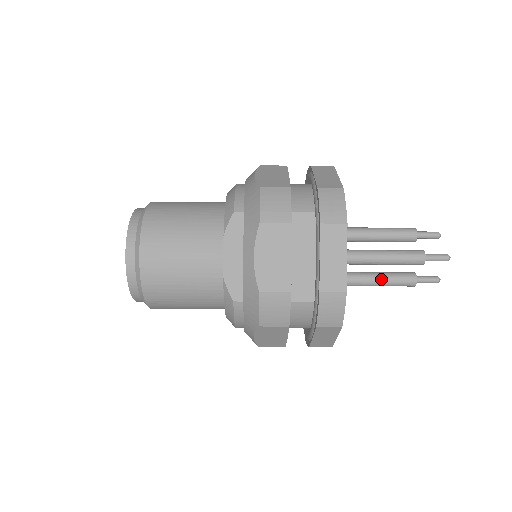
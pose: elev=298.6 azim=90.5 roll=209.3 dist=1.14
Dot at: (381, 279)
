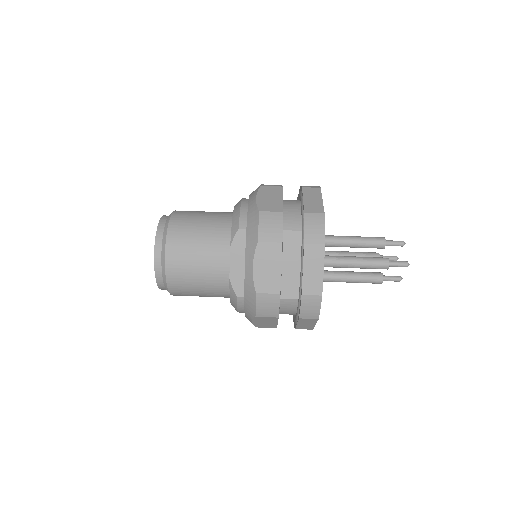
Dot at: (354, 278)
